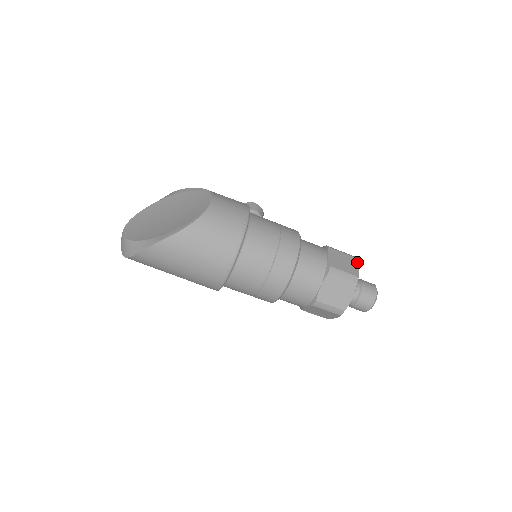
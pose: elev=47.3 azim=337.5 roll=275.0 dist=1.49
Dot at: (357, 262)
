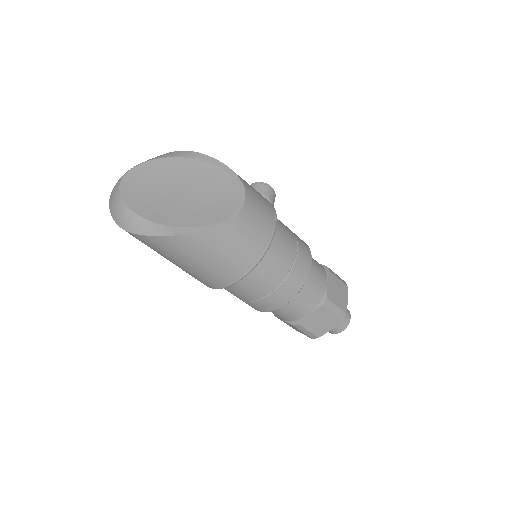
Dot at: occluded
